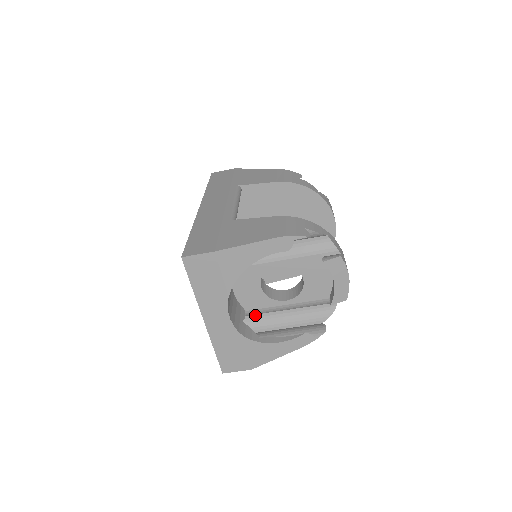
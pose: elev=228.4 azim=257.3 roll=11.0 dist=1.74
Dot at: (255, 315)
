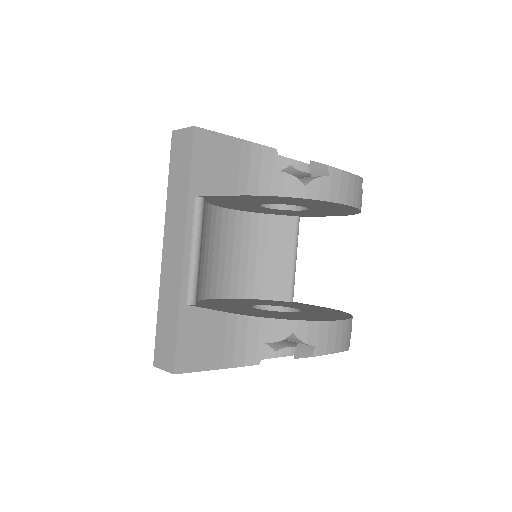
Dot at: occluded
